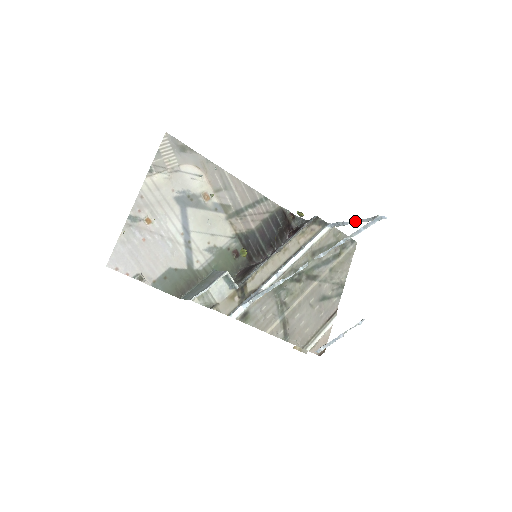
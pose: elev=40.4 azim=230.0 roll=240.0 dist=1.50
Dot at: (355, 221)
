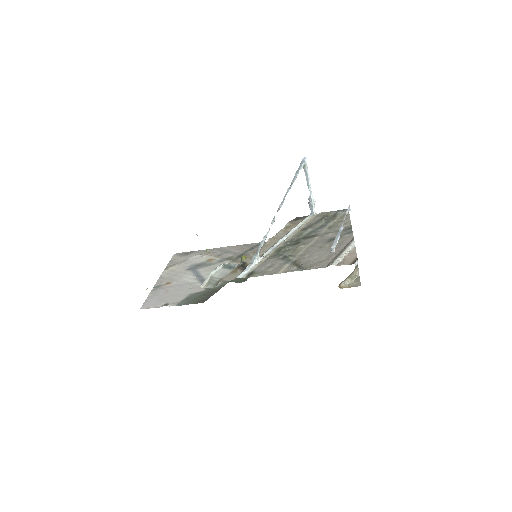
Dot at: (308, 188)
